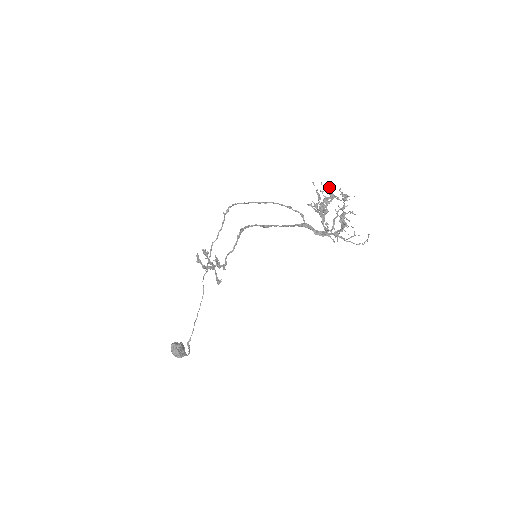
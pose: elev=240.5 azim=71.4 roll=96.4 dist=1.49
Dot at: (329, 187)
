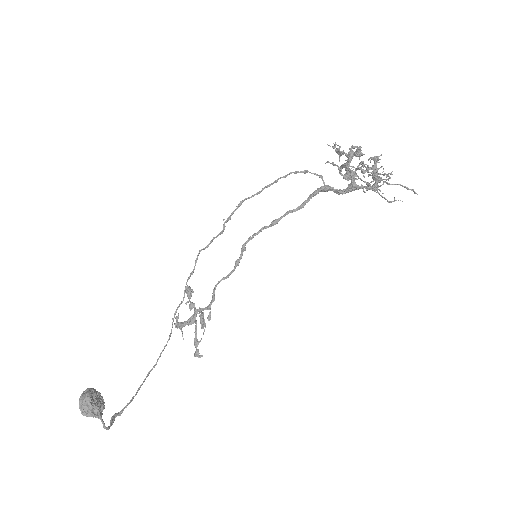
Dot at: occluded
